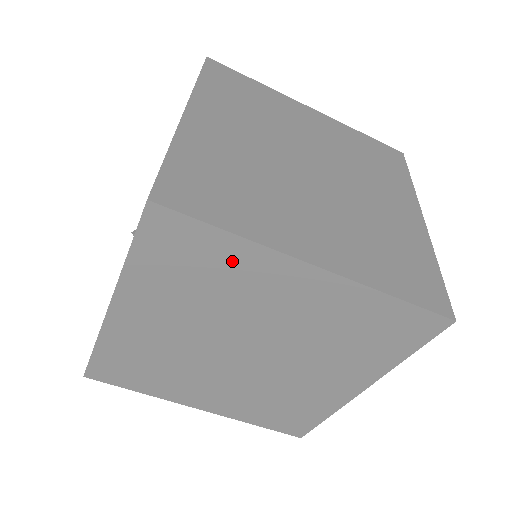
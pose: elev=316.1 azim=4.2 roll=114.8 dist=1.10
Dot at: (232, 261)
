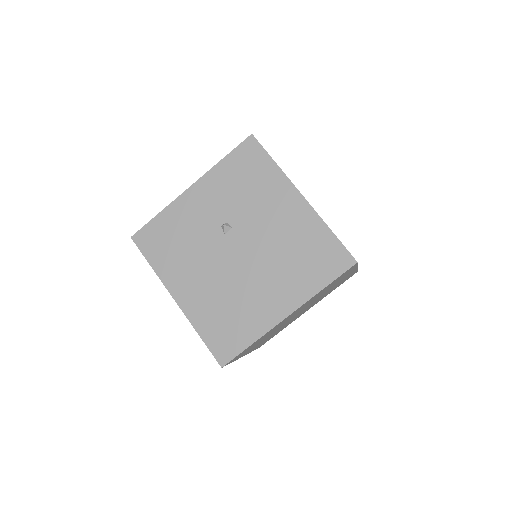
Dot at: occluded
